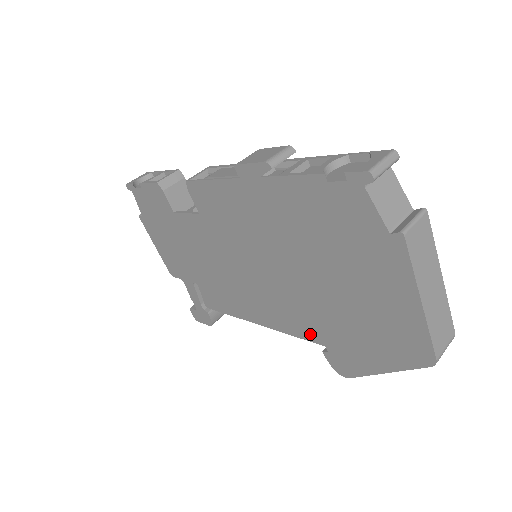
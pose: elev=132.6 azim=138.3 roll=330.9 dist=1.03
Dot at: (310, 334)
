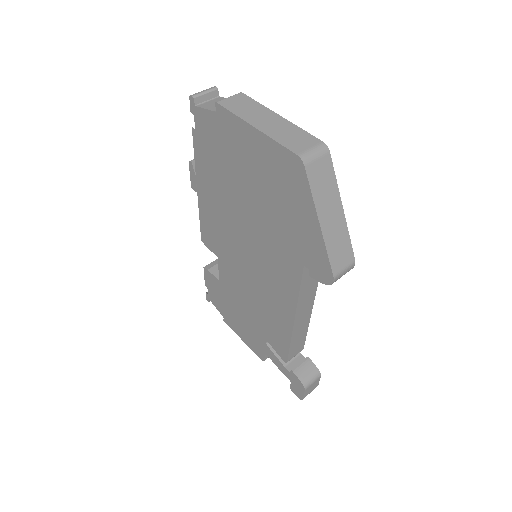
Dot at: (294, 269)
